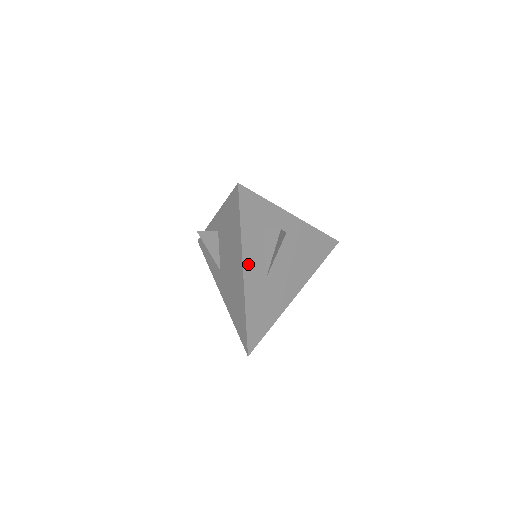
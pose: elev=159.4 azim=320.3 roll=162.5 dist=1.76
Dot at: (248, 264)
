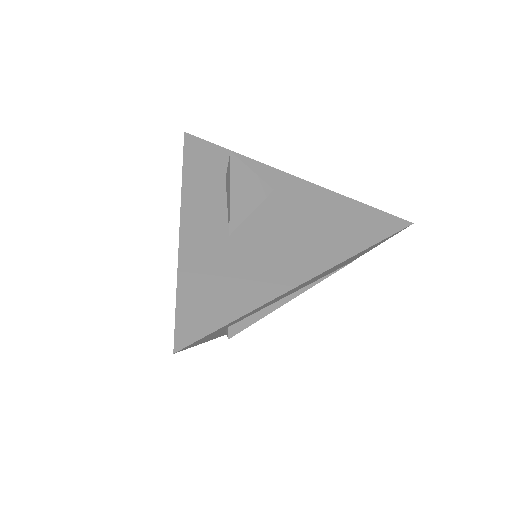
Dot at: (192, 212)
